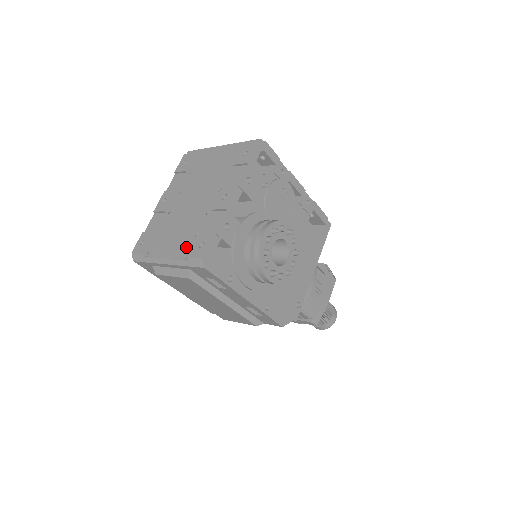
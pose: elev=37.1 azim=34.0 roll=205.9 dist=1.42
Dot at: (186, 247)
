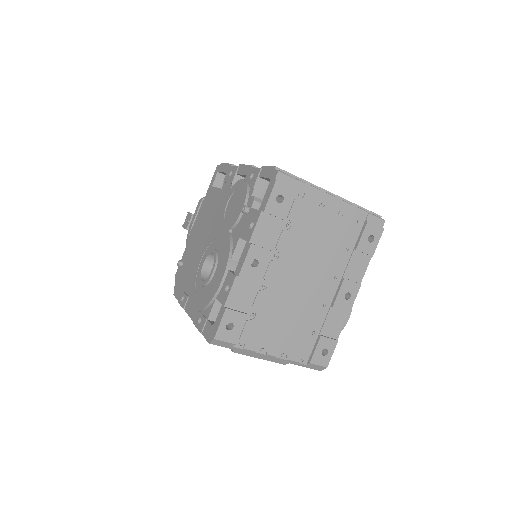
Dot at: (301, 347)
